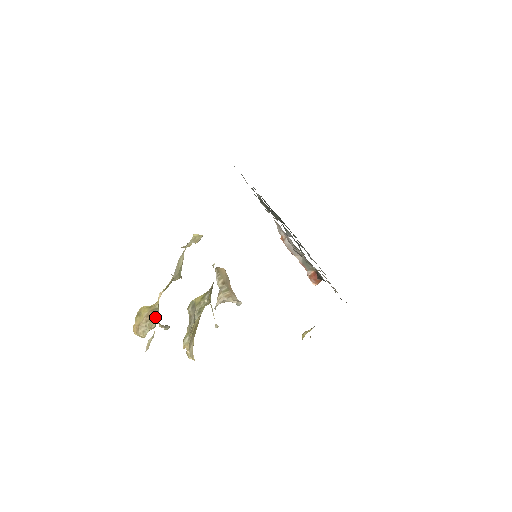
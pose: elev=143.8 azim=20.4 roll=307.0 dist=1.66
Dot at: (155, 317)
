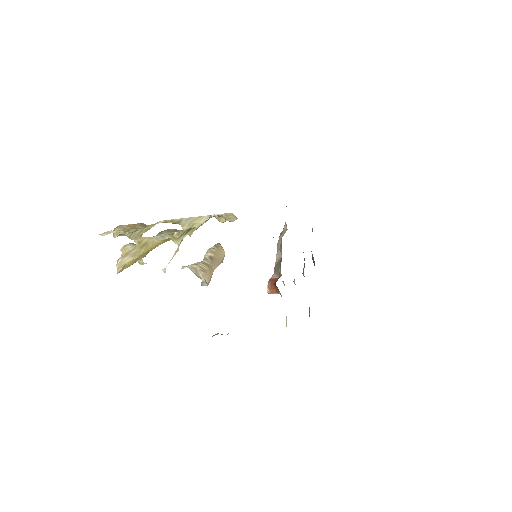
Dot at: (137, 228)
